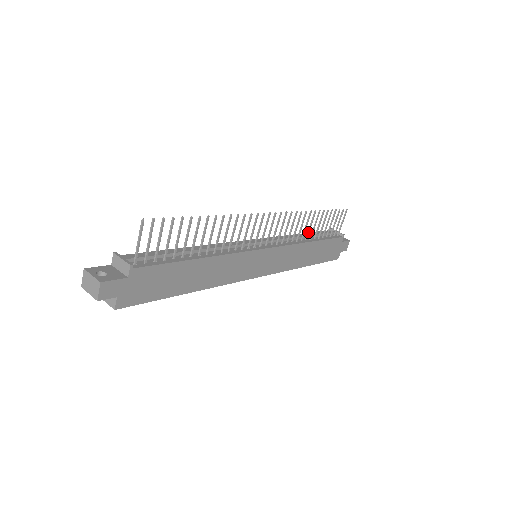
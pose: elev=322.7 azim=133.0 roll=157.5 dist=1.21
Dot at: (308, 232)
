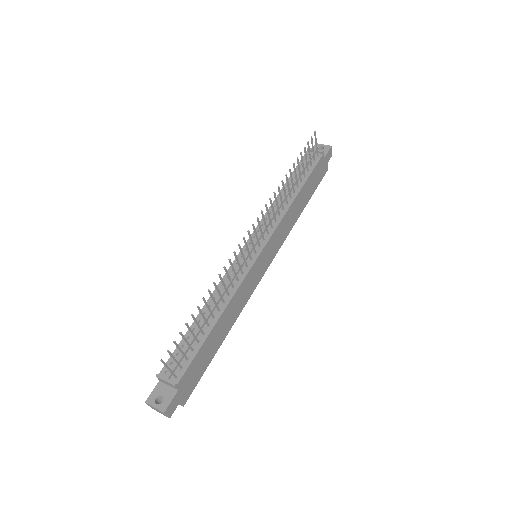
Dot at: (289, 192)
